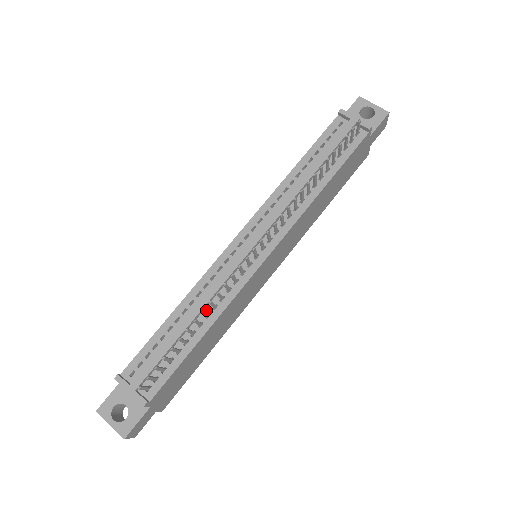
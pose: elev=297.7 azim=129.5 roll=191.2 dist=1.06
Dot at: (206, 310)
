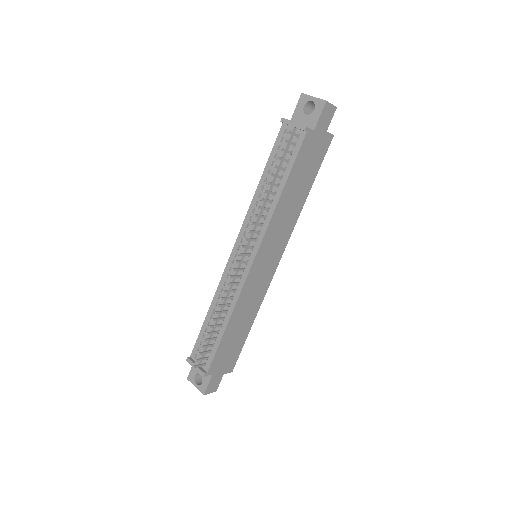
Dot at: (225, 307)
